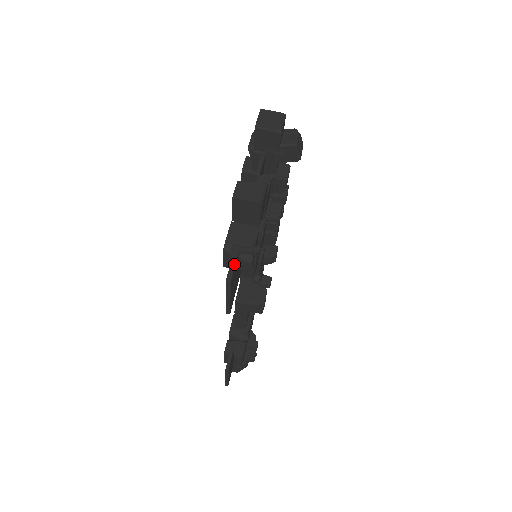
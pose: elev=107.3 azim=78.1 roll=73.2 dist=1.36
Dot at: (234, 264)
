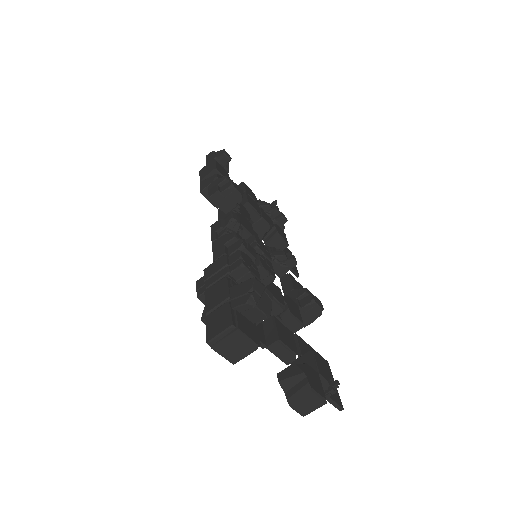
Dot at: (334, 403)
